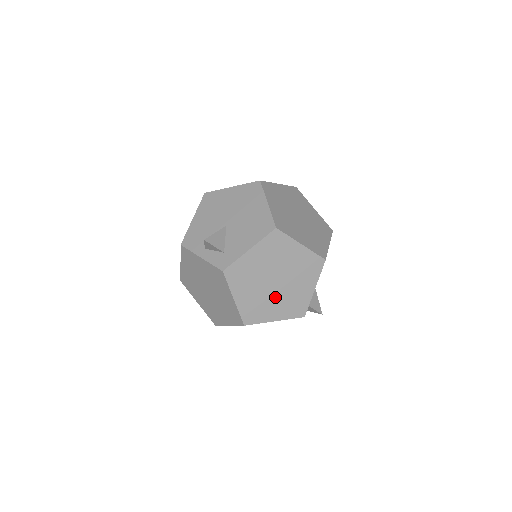
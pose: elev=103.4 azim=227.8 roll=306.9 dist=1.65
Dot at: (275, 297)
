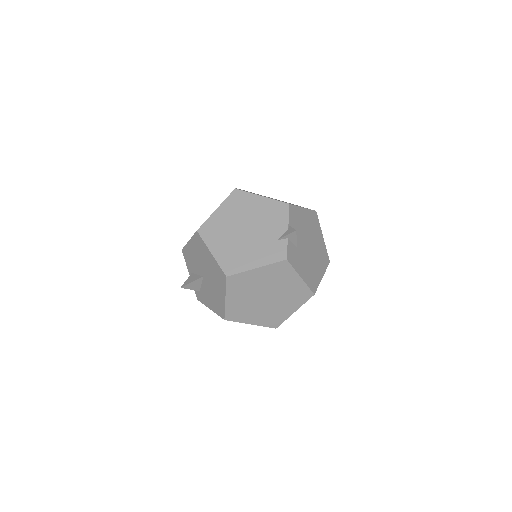
Dot at: occluded
